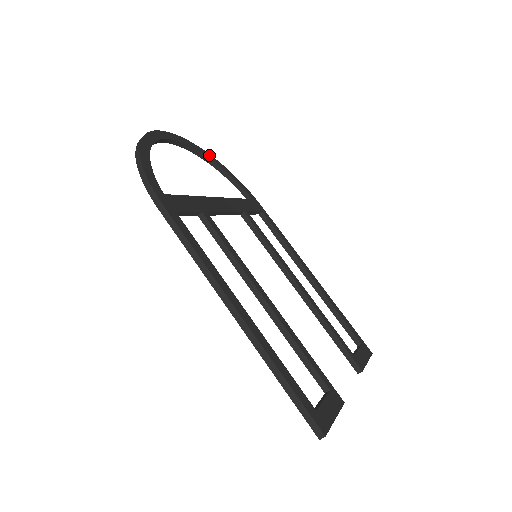
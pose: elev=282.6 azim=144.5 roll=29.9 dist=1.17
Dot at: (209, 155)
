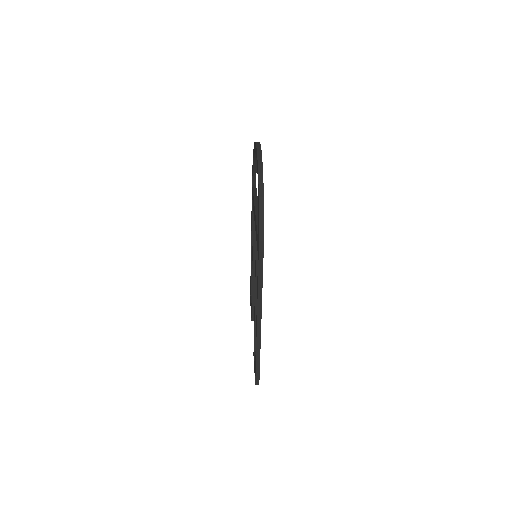
Dot at: occluded
